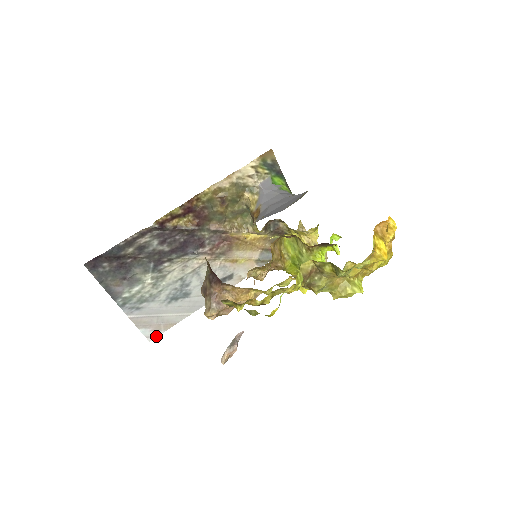
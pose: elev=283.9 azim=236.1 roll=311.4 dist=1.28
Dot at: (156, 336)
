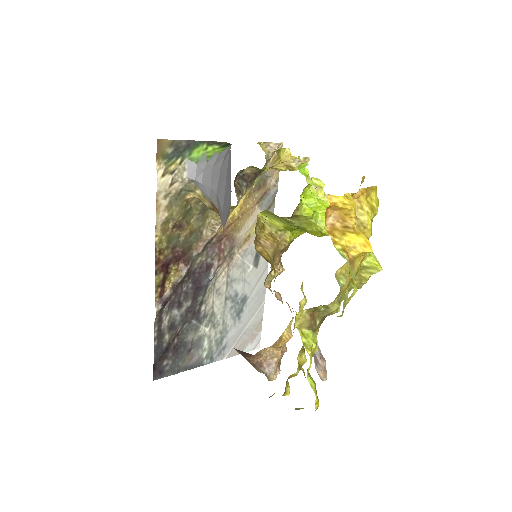
Dot at: (259, 341)
